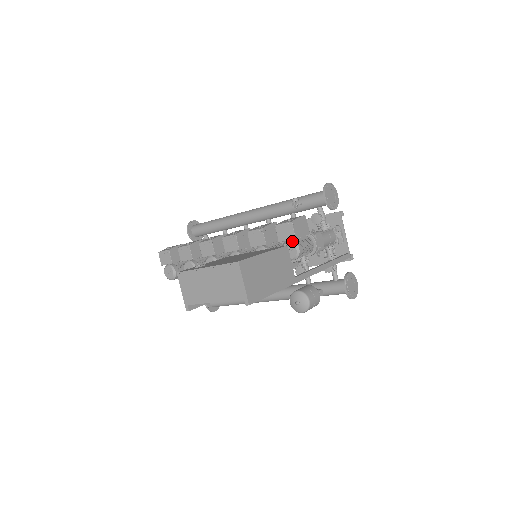
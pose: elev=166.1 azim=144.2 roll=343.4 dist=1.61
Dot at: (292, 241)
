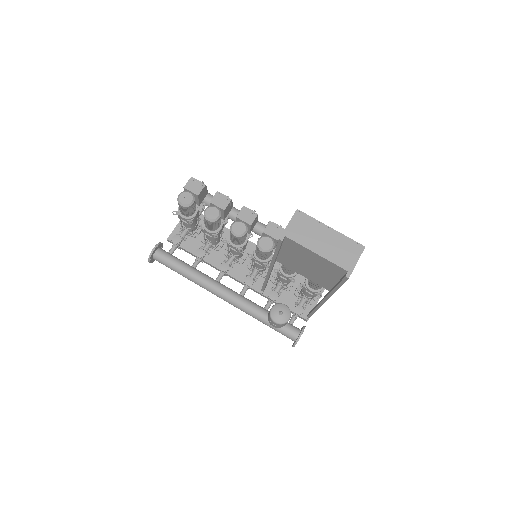
Dot at: occluded
